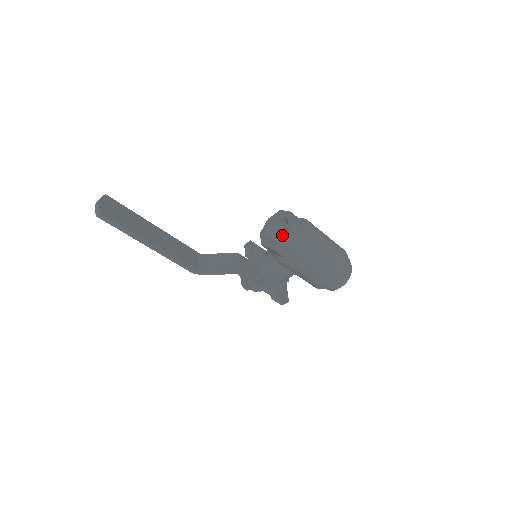
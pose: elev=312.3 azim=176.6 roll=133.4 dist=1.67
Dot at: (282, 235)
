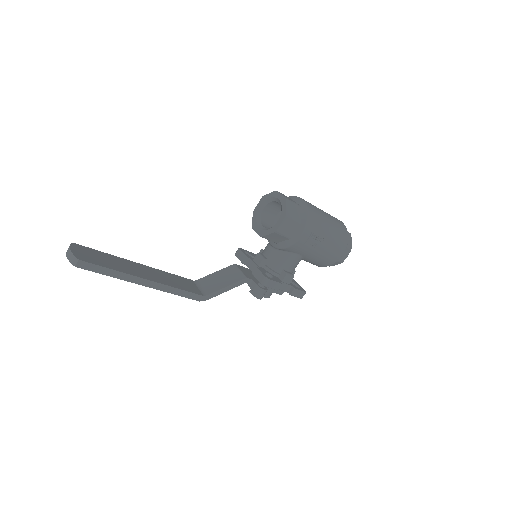
Dot at: (281, 214)
